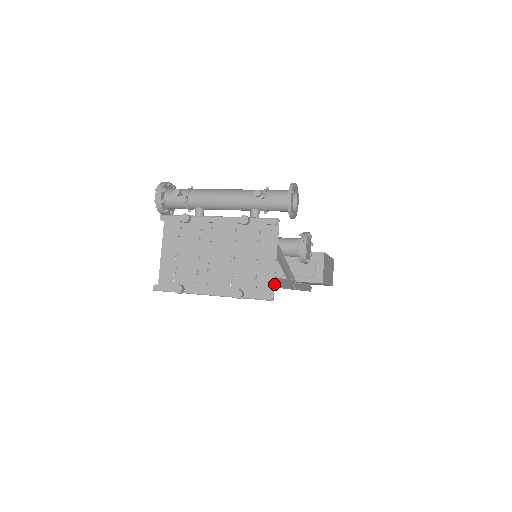
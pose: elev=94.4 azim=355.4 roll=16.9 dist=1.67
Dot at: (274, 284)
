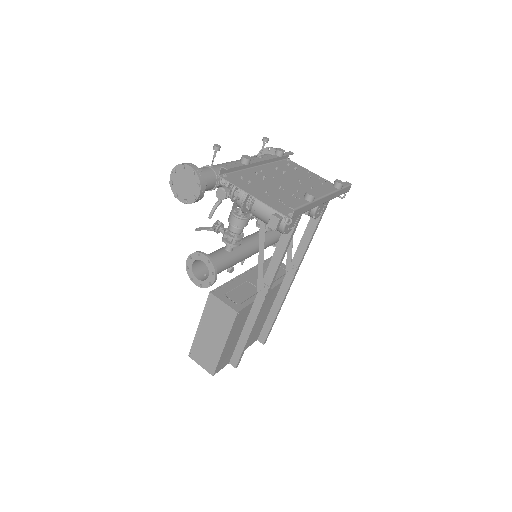
Dot at: occluded
